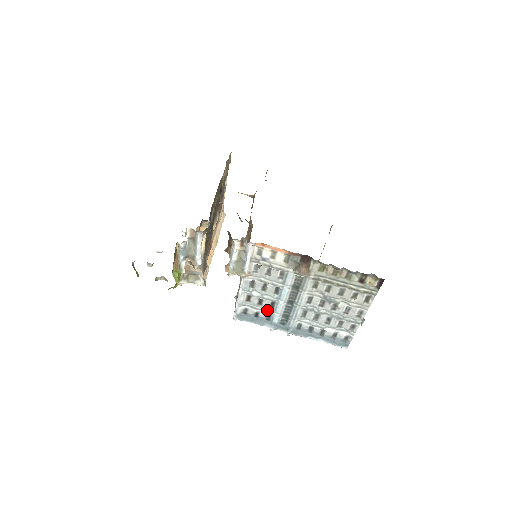
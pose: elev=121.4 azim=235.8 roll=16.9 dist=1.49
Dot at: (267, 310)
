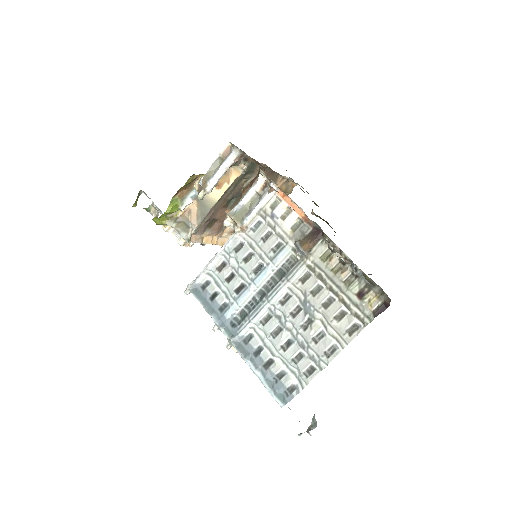
Dot at: (229, 294)
